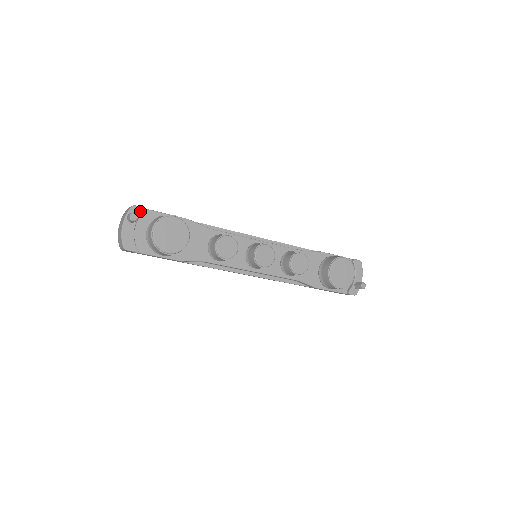
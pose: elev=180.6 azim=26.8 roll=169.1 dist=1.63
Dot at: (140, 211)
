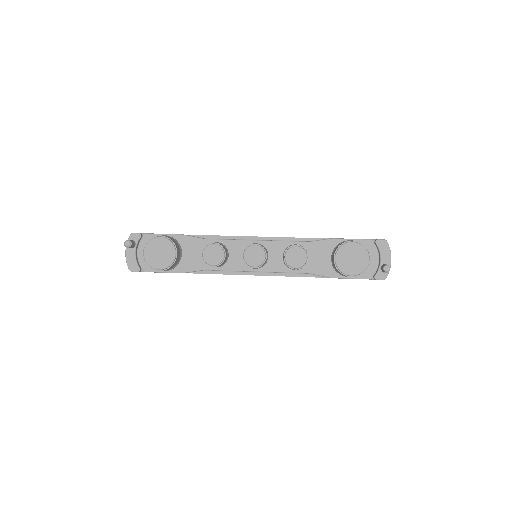
Dot at: (137, 237)
